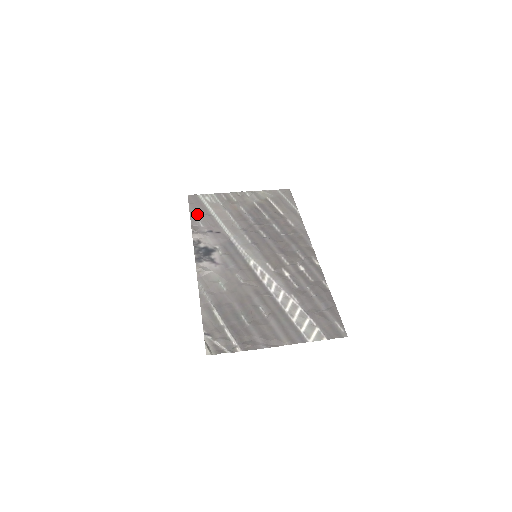
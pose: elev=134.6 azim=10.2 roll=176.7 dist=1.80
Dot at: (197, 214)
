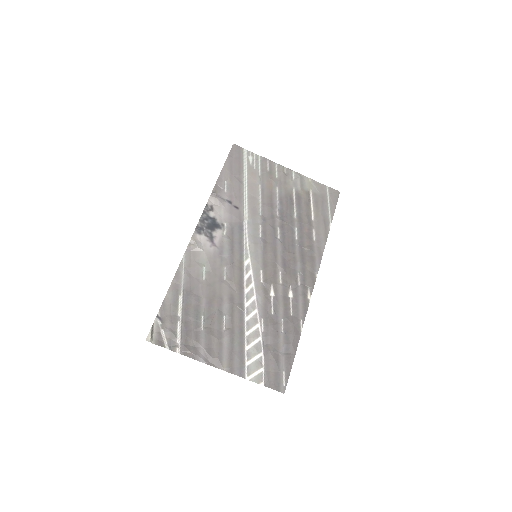
Dot at: (229, 173)
